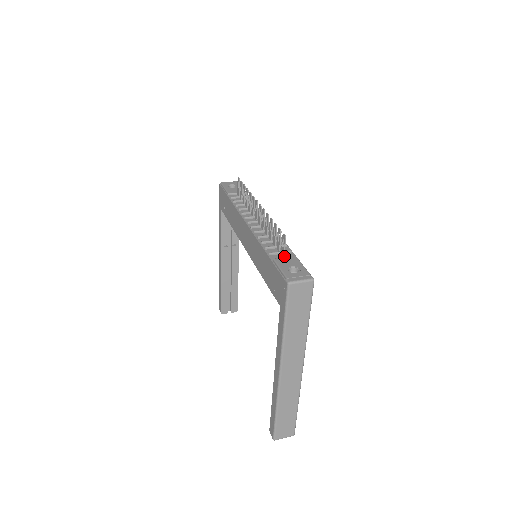
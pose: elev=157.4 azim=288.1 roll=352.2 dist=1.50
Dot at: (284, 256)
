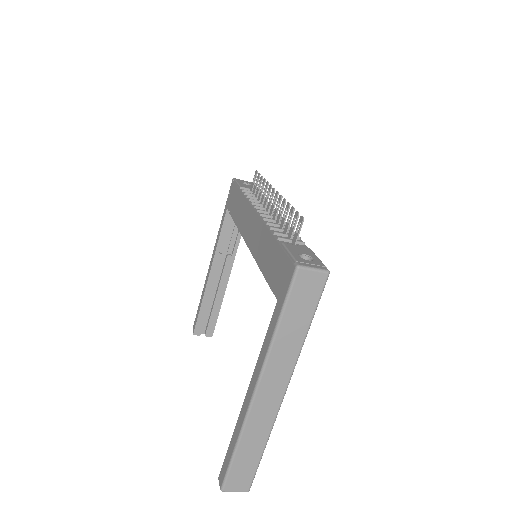
Dot at: (295, 244)
